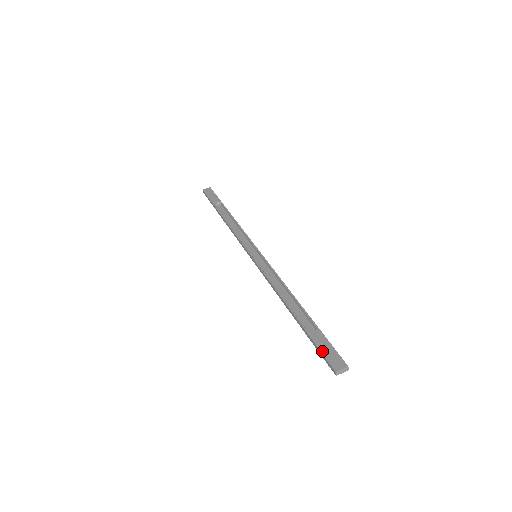
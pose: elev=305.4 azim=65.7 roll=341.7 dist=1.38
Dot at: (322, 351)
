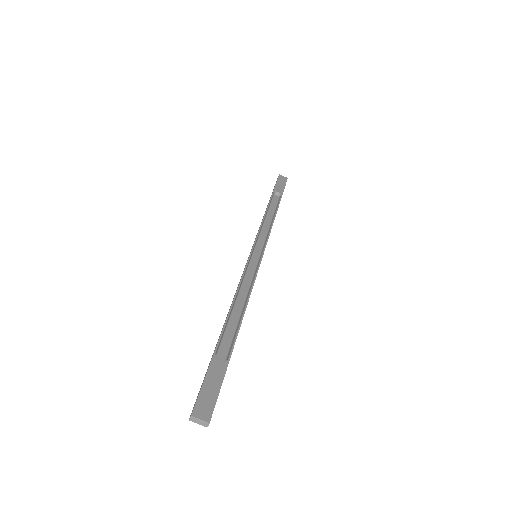
Dot at: (204, 384)
